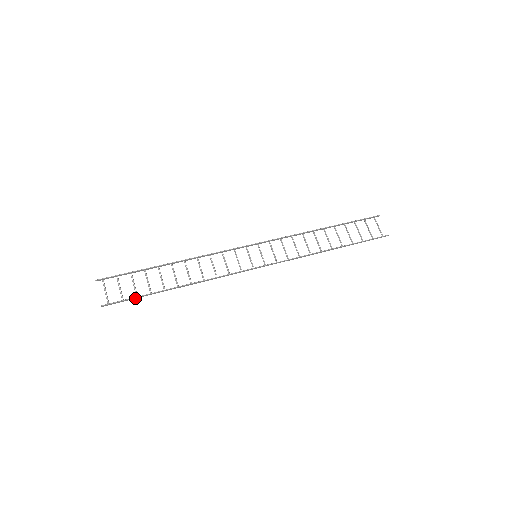
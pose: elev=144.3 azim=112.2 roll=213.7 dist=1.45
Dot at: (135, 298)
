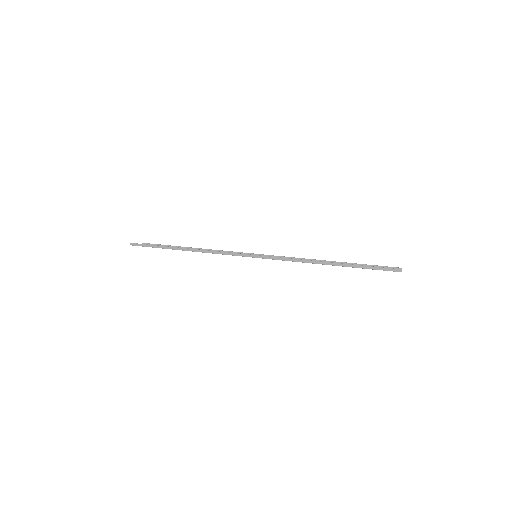
Dot at: (152, 247)
